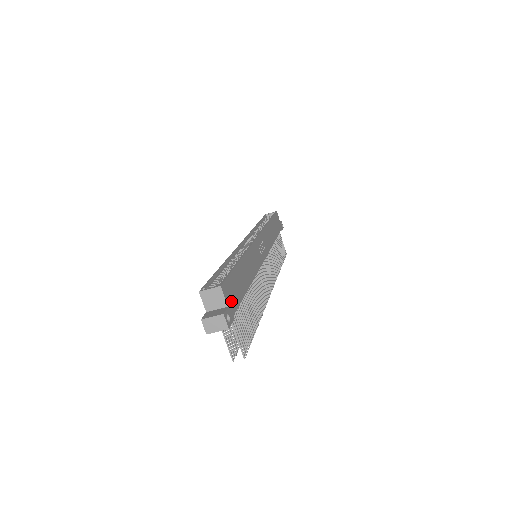
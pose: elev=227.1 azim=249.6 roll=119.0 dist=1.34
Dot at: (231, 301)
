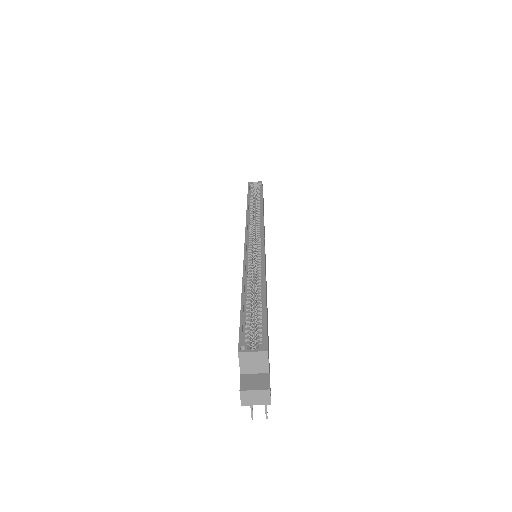
Dot at: occluded
